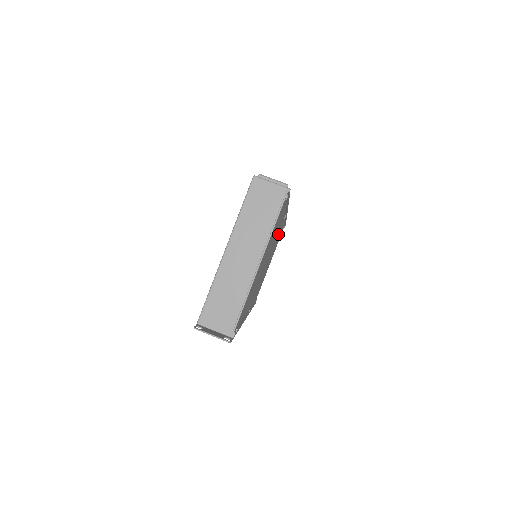
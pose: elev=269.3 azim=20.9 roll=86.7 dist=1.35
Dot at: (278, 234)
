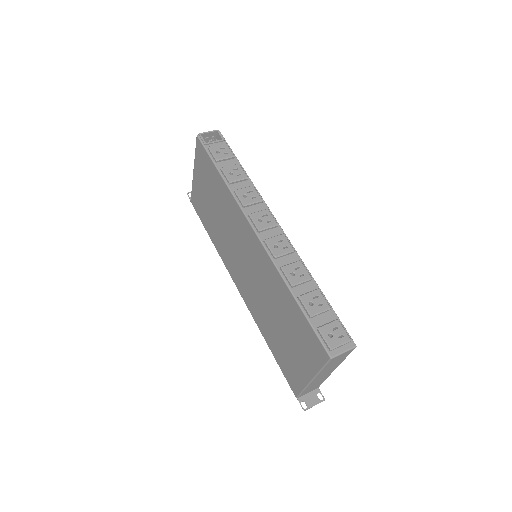
Dot at: occluded
